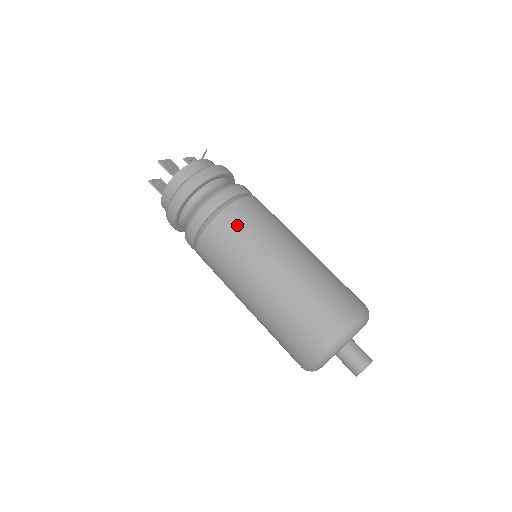
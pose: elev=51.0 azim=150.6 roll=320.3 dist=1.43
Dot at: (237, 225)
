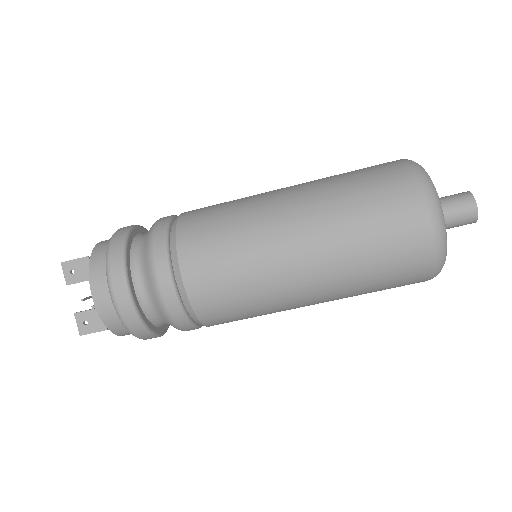
Dot at: (227, 312)
